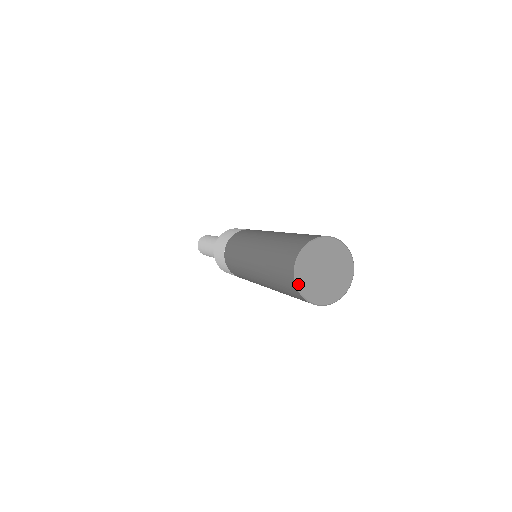
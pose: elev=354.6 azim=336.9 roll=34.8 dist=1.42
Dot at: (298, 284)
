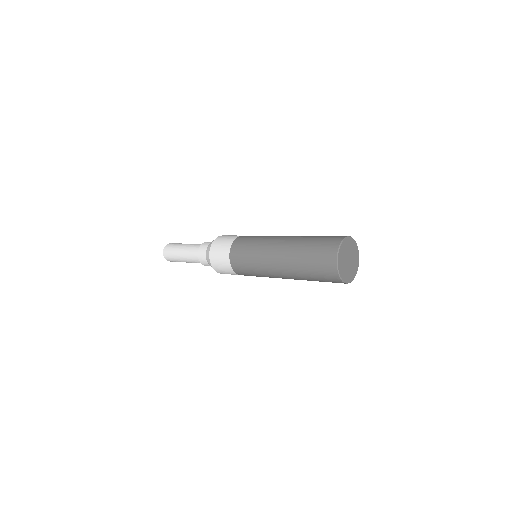
Dot at: (339, 252)
